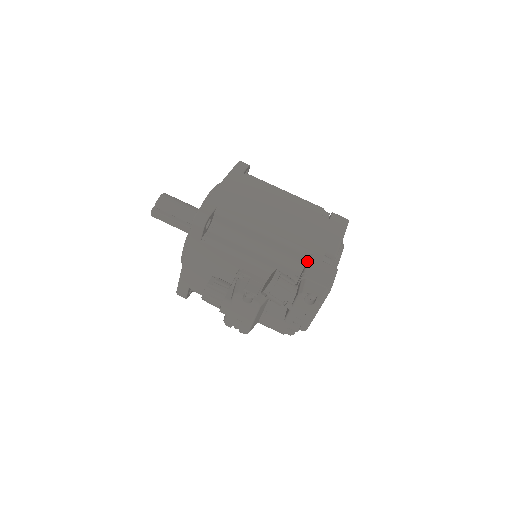
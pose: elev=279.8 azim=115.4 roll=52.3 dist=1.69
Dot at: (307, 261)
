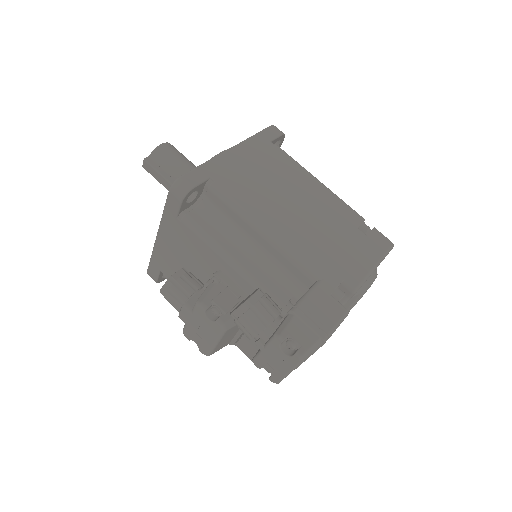
Dot at: occluded
